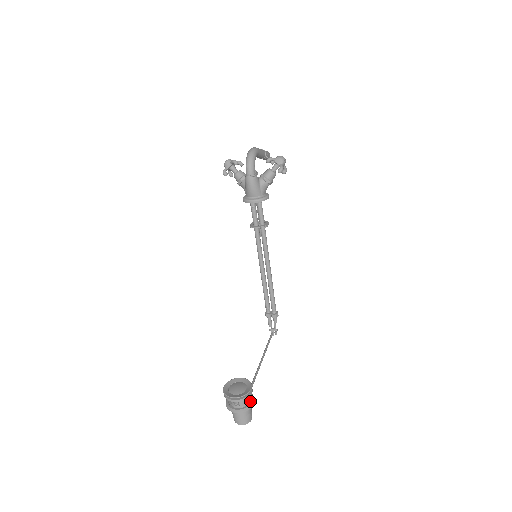
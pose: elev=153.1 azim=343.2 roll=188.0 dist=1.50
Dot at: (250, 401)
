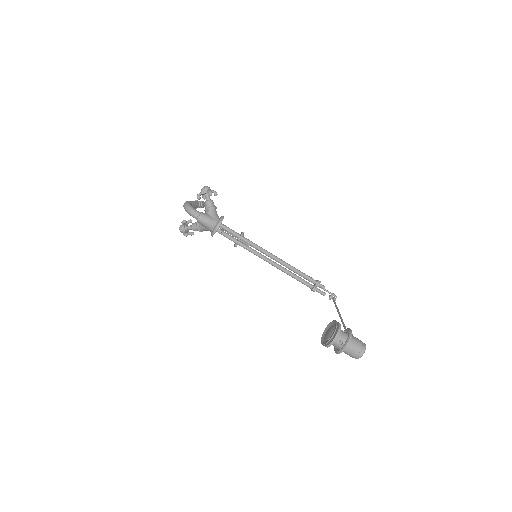
Dot at: (348, 333)
